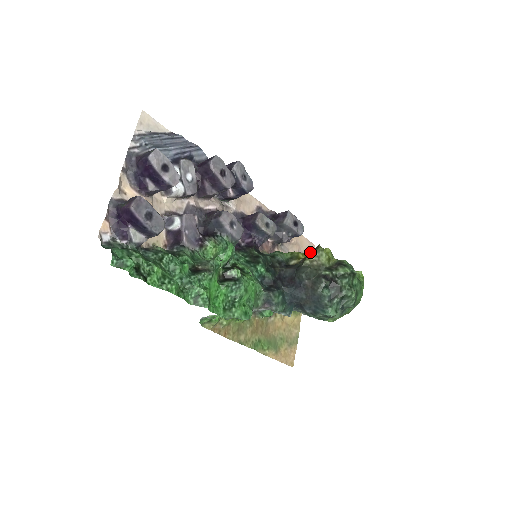
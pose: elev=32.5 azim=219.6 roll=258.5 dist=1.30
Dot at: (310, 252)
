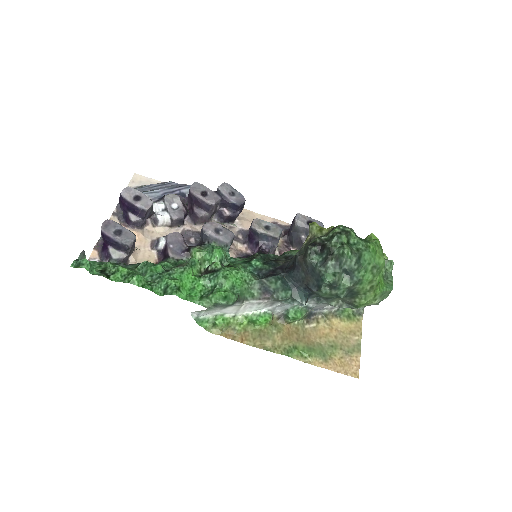
Dot at: occluded
